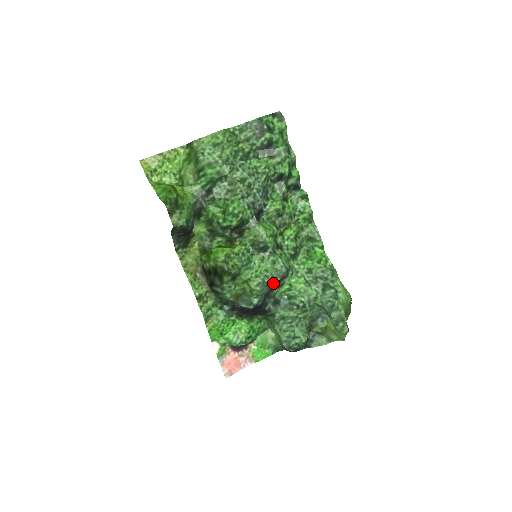
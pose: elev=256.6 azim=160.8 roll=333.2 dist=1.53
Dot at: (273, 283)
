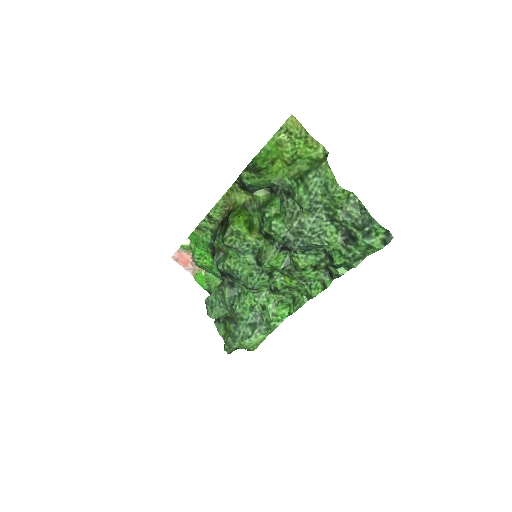
Dot at: (237, 279)
